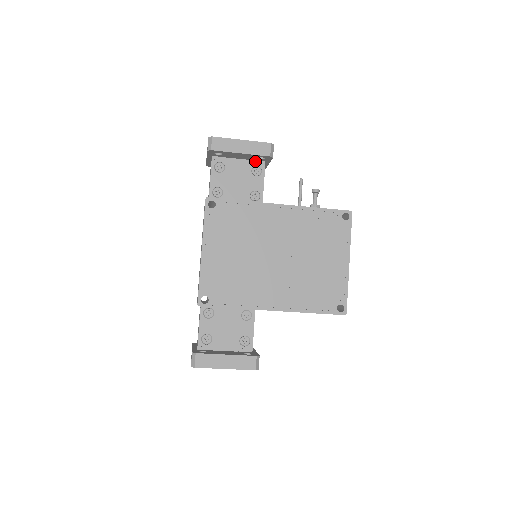
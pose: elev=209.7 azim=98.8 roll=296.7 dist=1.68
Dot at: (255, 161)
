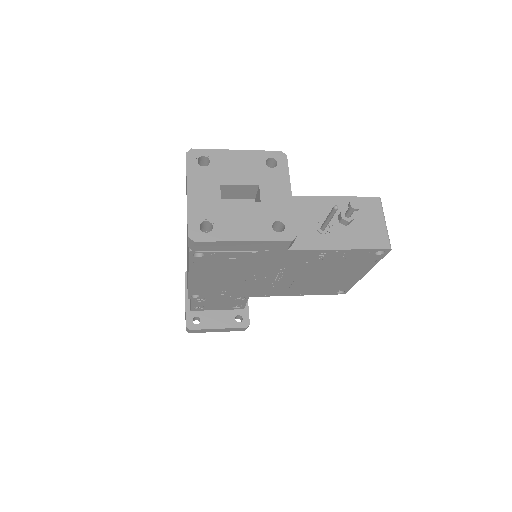
Dot at: occluded
